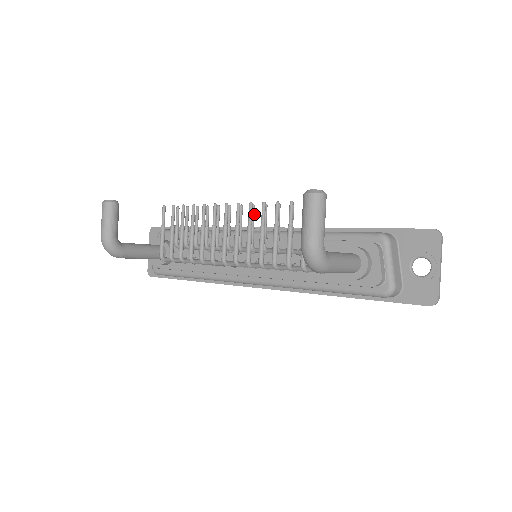
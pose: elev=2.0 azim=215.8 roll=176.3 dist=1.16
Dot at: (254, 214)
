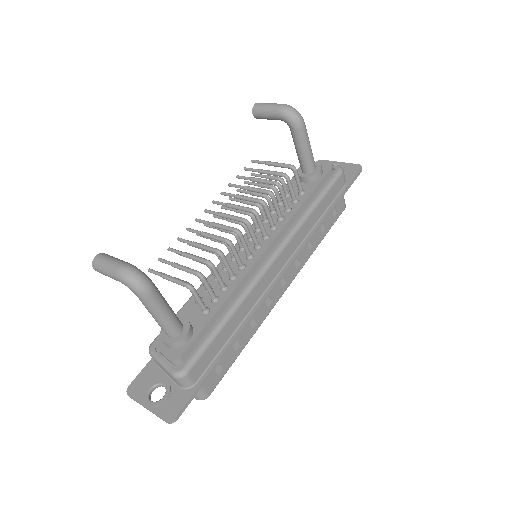
Dot at: (228, 208)
